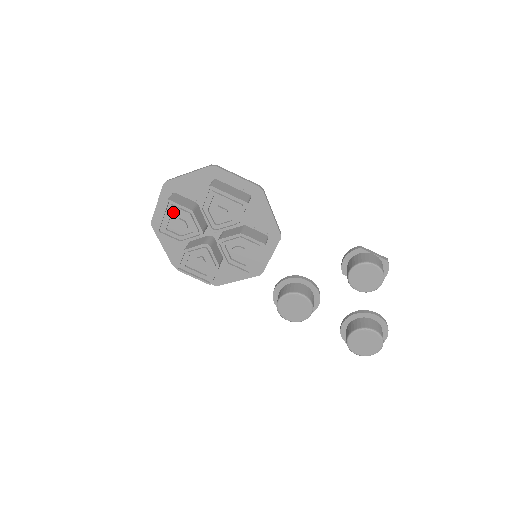
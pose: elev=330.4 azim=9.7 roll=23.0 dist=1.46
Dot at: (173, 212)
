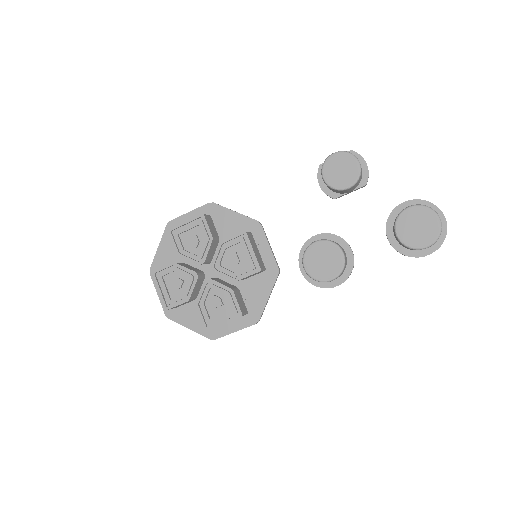
Dot at: (165, 280)
